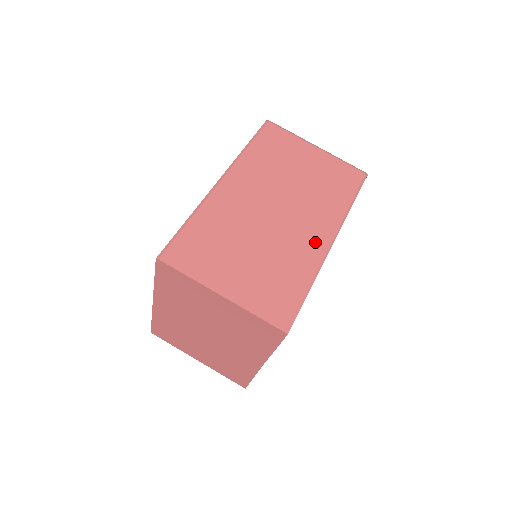
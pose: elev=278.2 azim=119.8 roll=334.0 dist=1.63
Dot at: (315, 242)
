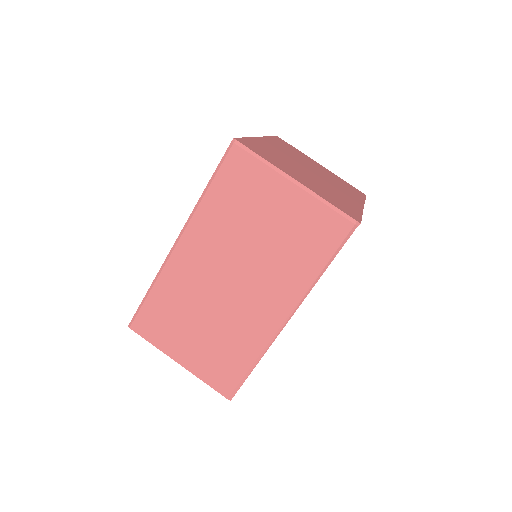
Dot at: (268, 320)
